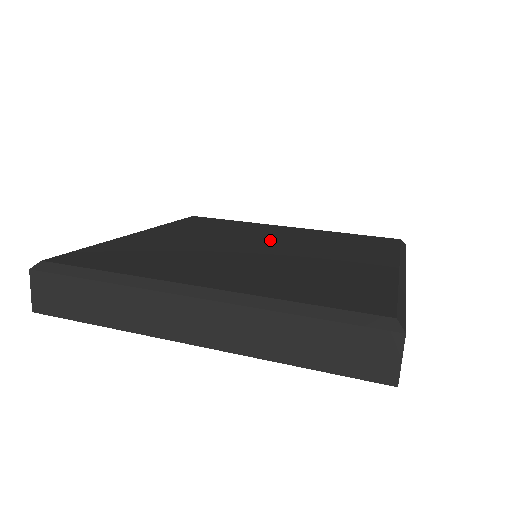
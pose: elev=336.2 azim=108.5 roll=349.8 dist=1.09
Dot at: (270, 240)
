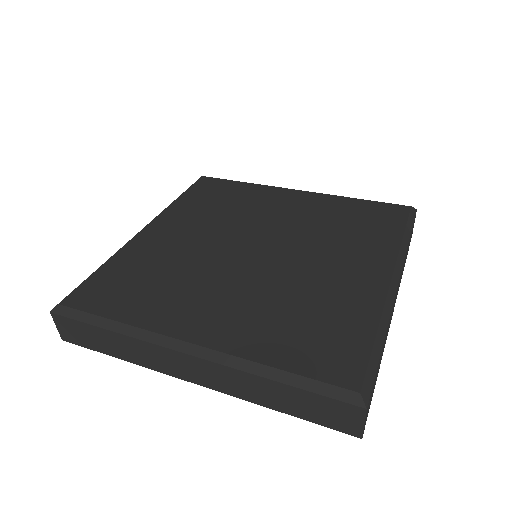
Dot at: (272, 229)
